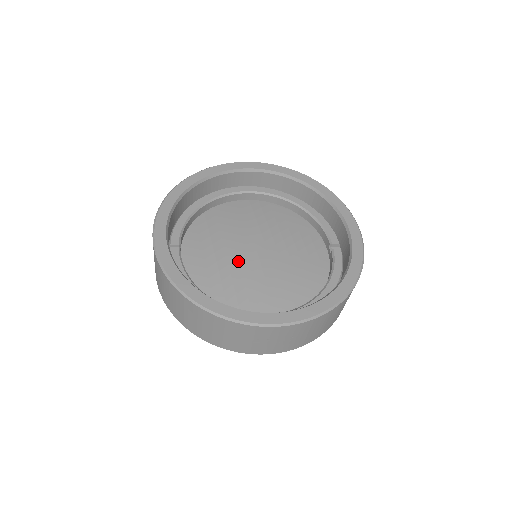
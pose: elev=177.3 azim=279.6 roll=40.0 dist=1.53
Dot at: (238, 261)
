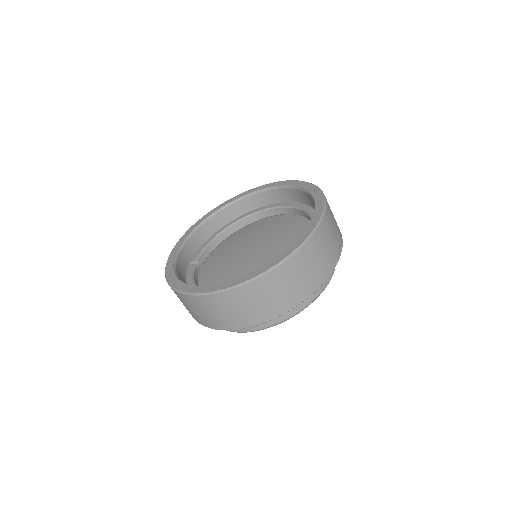
Dot at: (236, 262)
